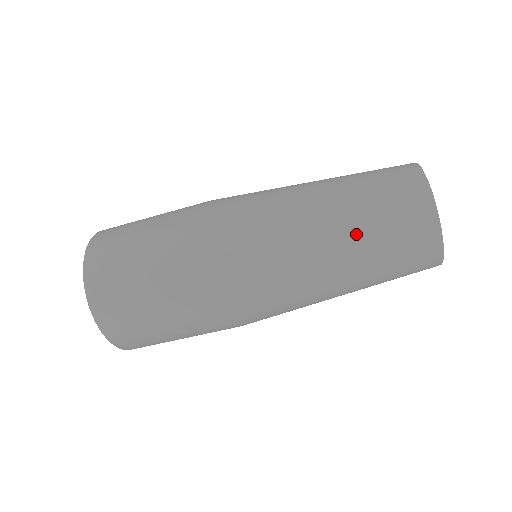
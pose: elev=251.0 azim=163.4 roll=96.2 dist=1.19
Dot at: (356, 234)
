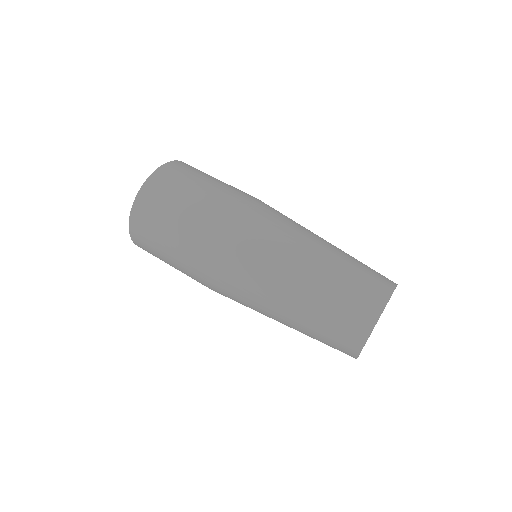
Dot at: (310, 308)
